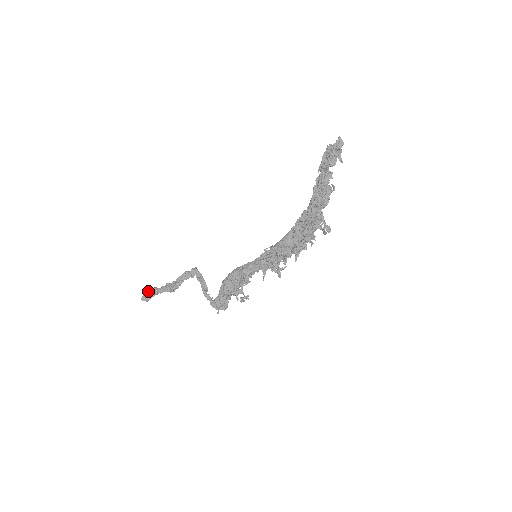
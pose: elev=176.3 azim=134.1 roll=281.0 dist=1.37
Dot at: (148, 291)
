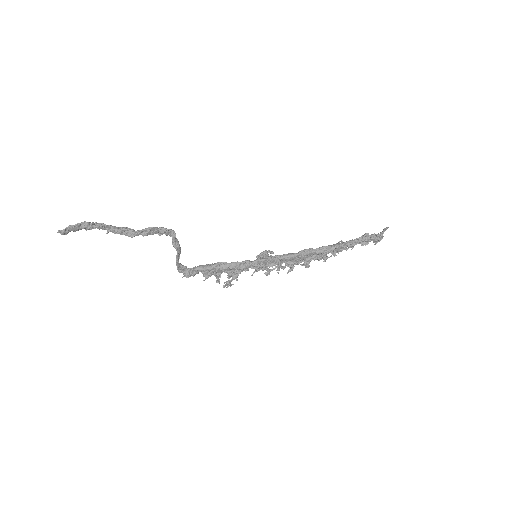
Dot at: (75, 226)
